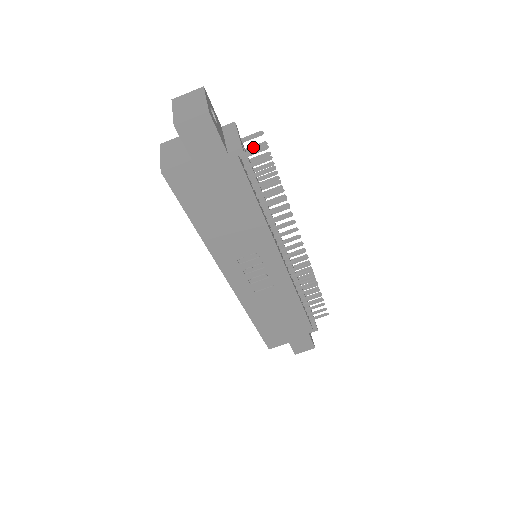
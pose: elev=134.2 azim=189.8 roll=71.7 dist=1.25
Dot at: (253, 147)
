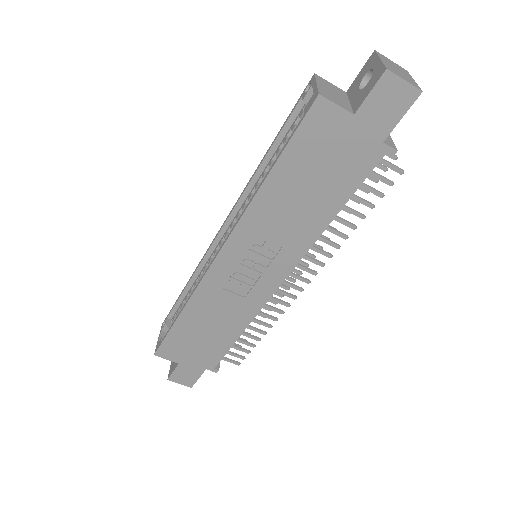
Dot at: occluded
